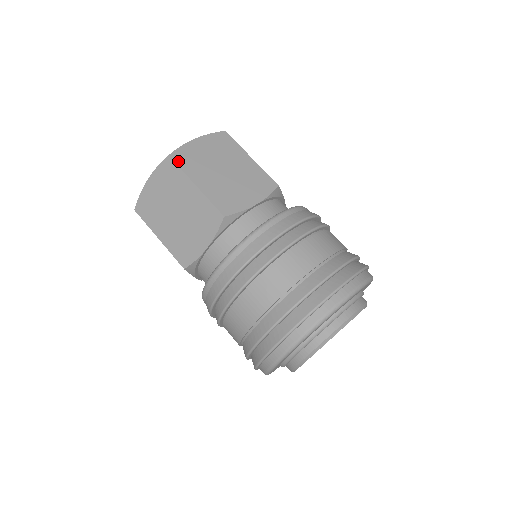
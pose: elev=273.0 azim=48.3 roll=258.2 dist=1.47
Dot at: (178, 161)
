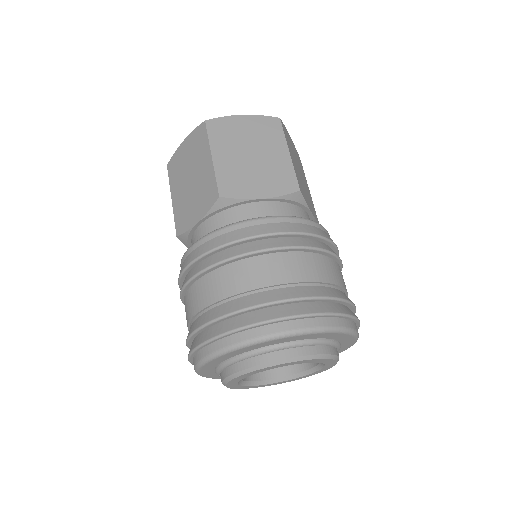
Dot at: (210, 129)
